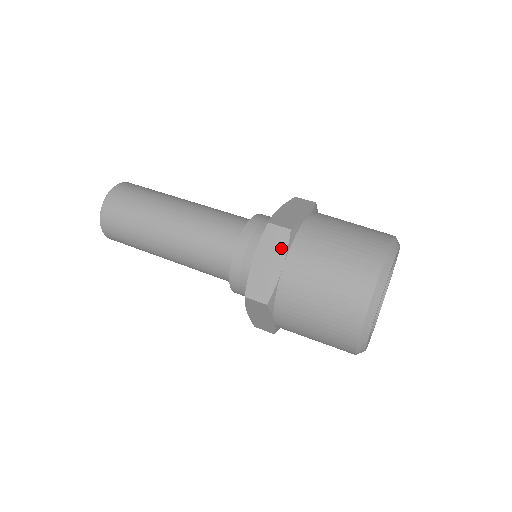
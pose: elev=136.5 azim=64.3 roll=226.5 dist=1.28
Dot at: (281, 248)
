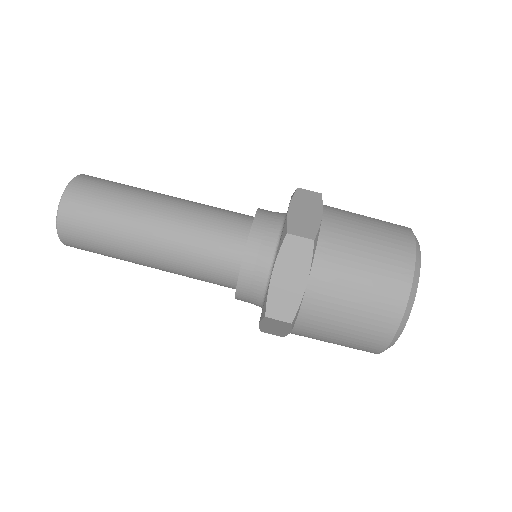
Dot at: (285, 327)
